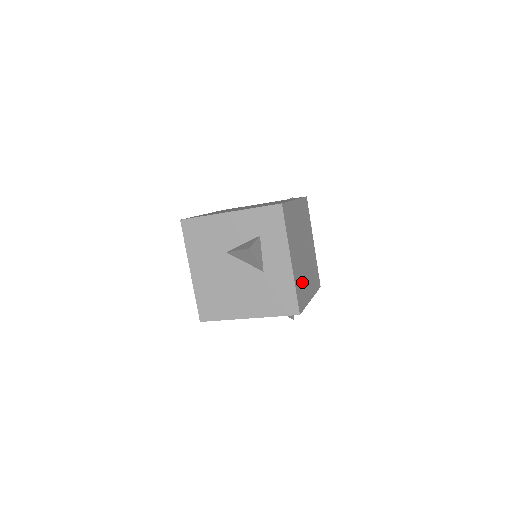
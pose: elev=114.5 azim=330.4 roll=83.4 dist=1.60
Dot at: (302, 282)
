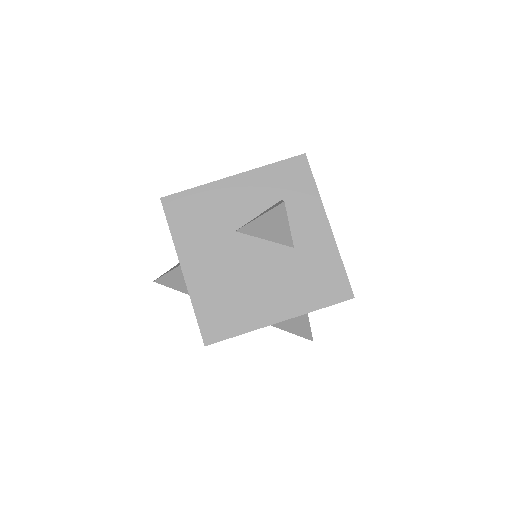
Dot at: occluded
